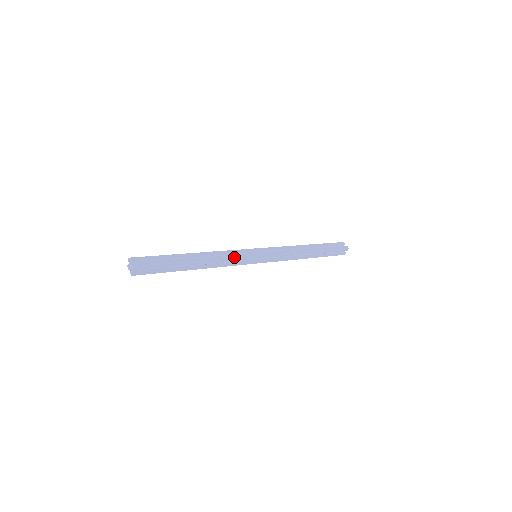
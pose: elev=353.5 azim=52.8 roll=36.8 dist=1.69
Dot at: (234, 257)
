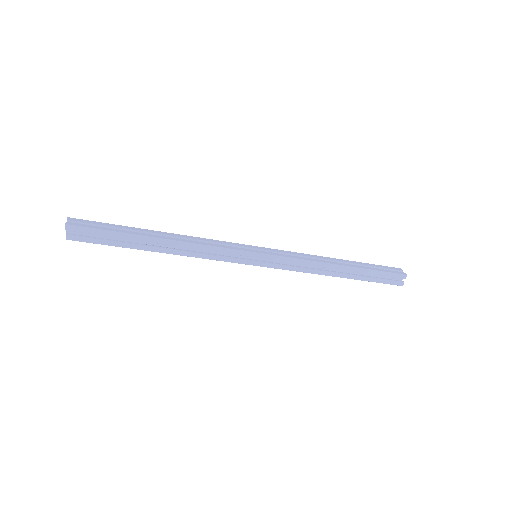
Dot at: (218, 246)
